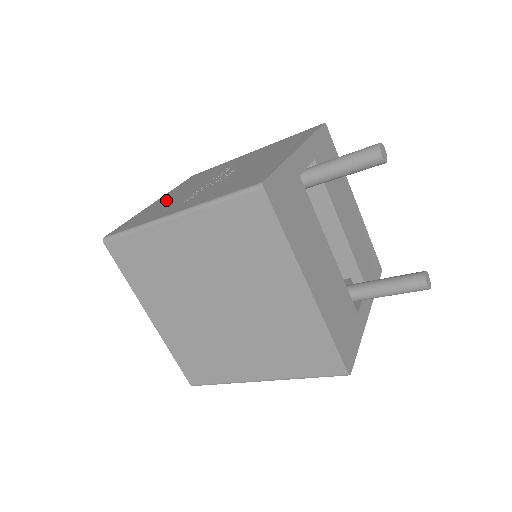
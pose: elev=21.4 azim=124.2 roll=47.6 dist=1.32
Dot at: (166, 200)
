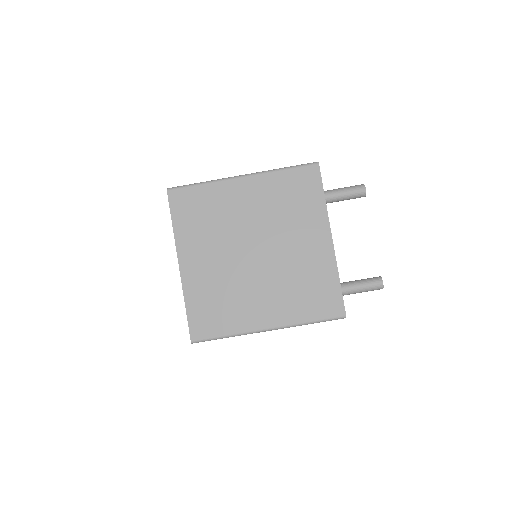
Dot at: occluded
